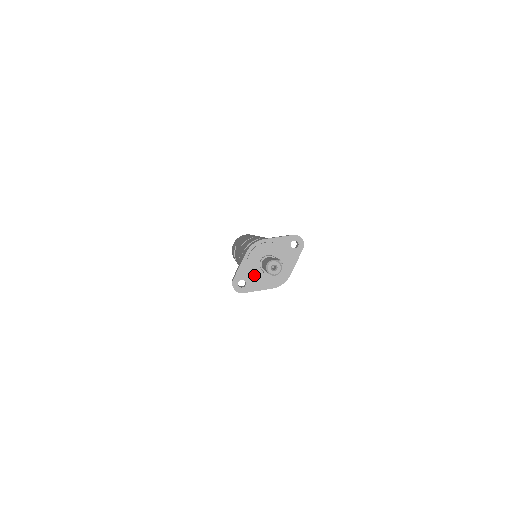
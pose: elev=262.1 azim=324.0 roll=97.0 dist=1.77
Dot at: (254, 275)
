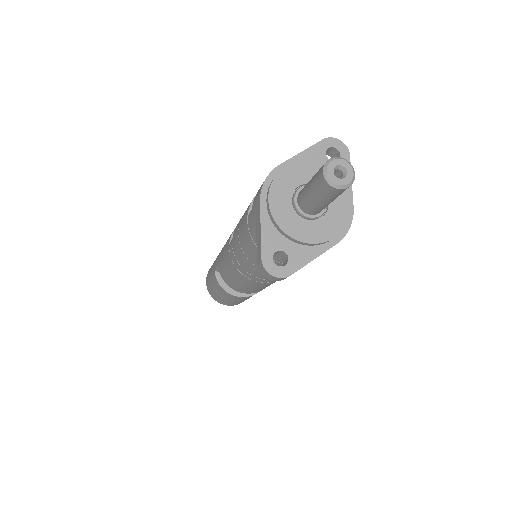
Dot at: (295, 231)
